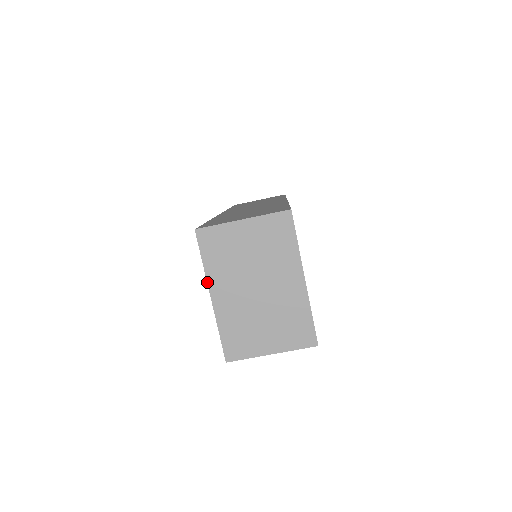
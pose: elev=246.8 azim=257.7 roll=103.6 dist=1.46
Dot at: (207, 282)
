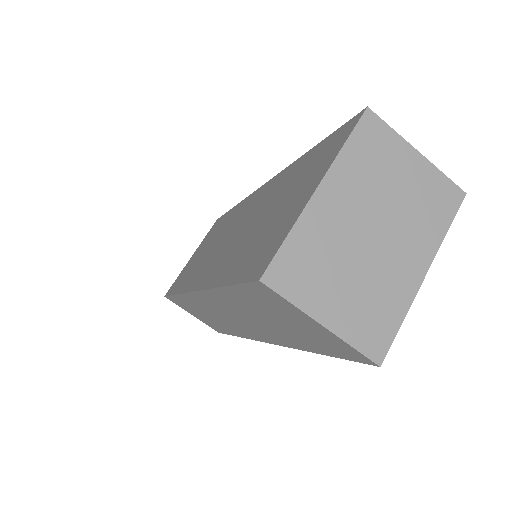
Dot at: (330, 168)
